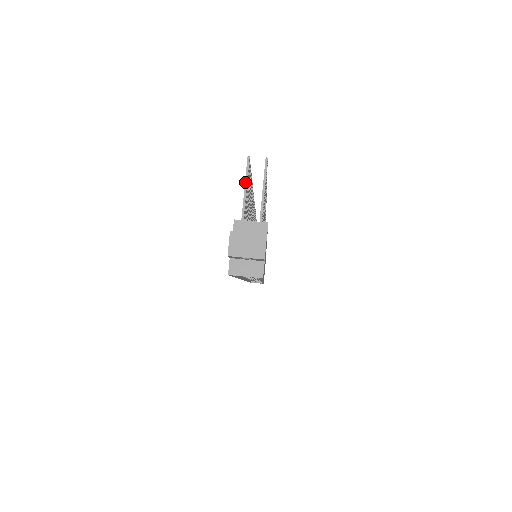
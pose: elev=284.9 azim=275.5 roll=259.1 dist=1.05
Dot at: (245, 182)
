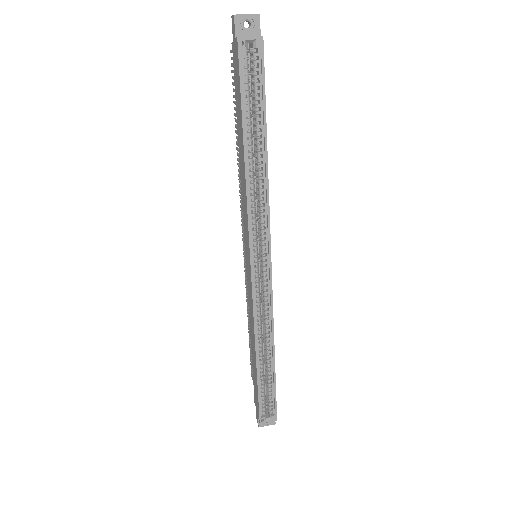
Dot at: occluded
